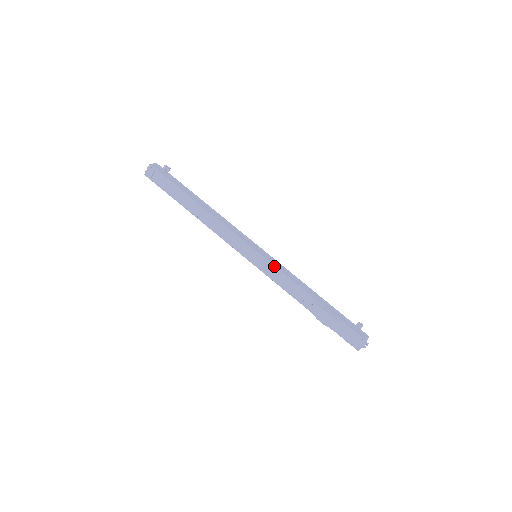
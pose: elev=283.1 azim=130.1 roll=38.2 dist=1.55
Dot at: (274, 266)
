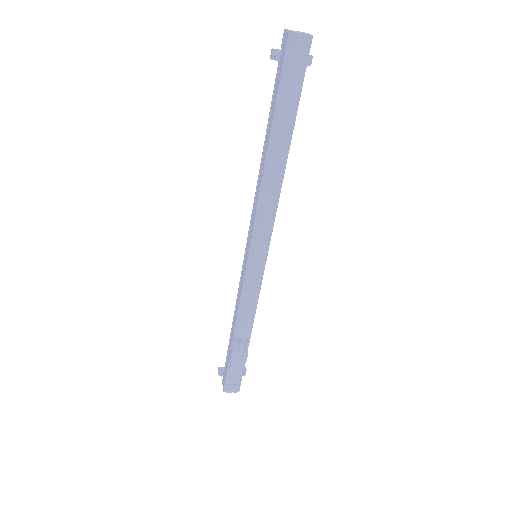
Dot at: occluded
